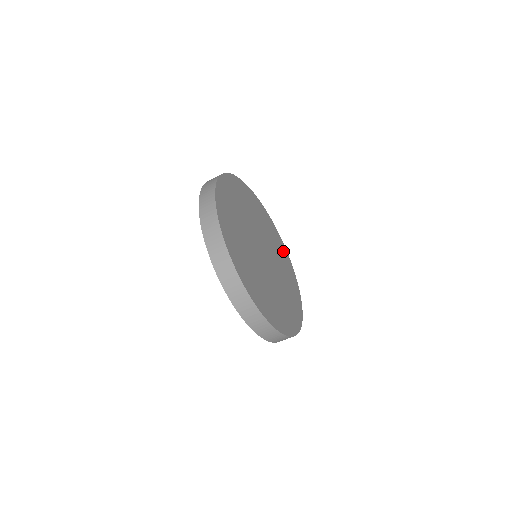
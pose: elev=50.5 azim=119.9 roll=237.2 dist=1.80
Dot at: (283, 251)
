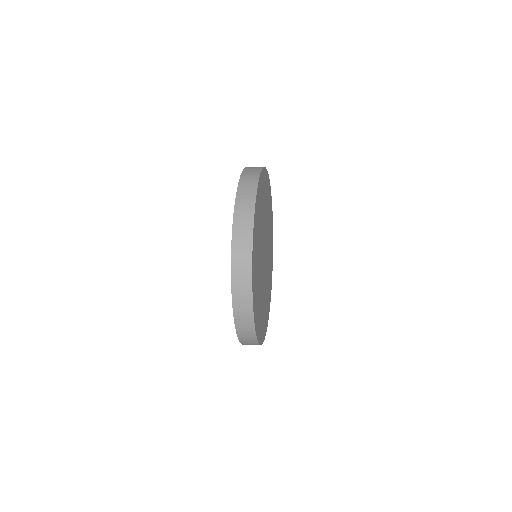
Dot at: (267, 186)
